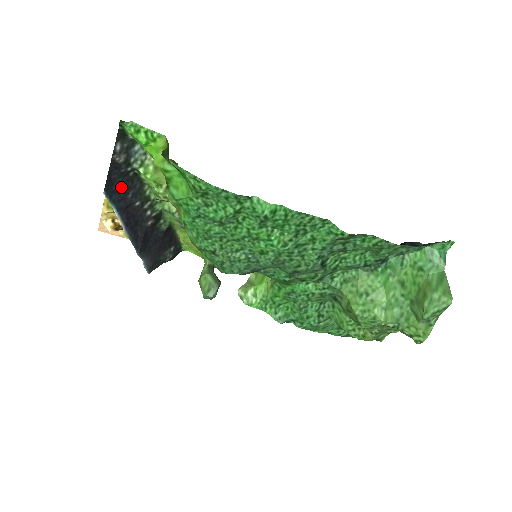
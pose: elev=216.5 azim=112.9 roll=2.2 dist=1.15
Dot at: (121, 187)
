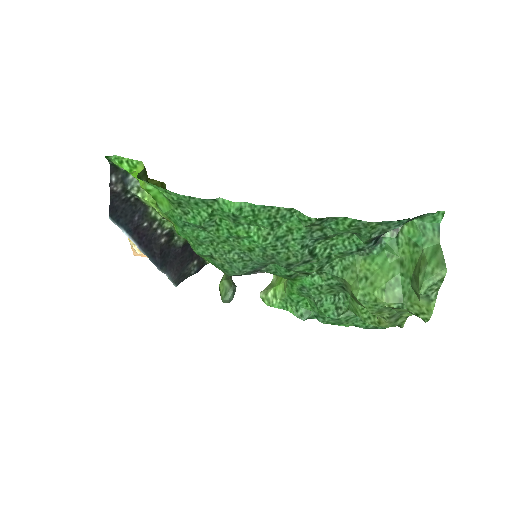
Dot at: (126, 212)
